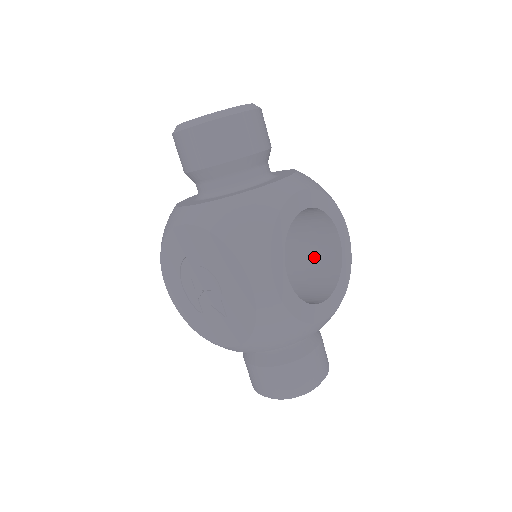
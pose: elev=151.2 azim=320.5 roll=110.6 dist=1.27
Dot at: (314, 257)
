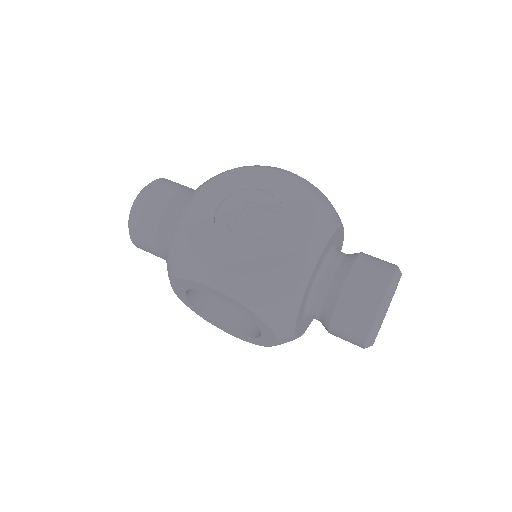
Dot at: occluded
